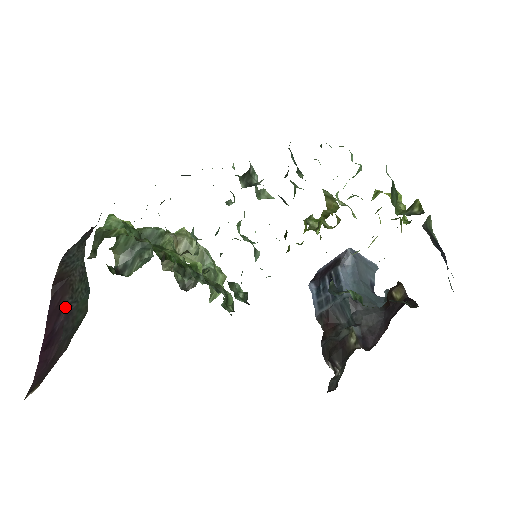
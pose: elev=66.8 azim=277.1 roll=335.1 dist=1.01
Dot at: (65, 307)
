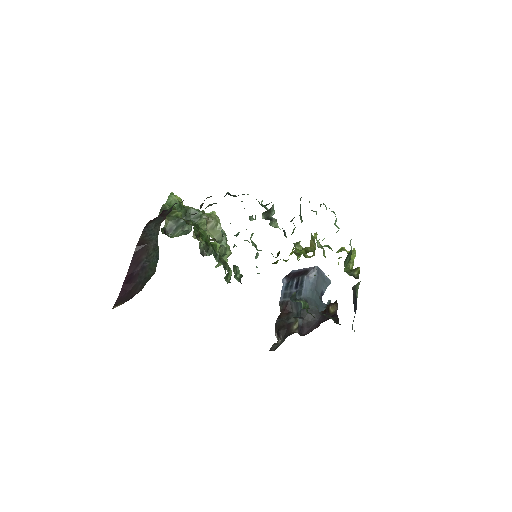
Dot at: (142, 262)
